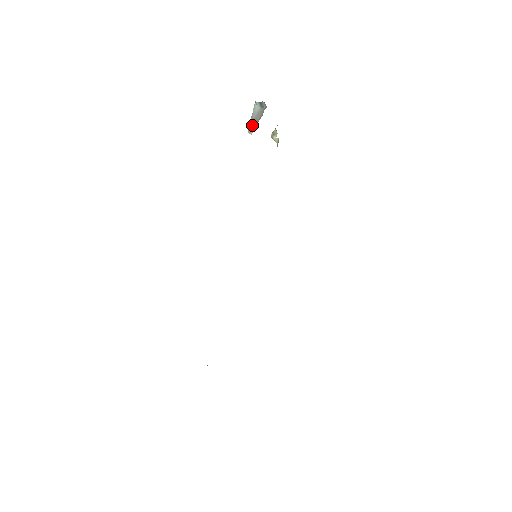
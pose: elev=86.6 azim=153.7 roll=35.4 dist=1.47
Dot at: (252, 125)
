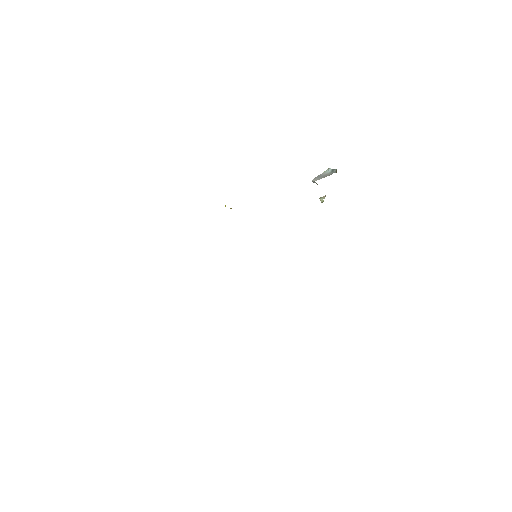
Dot at: (318, 178)
